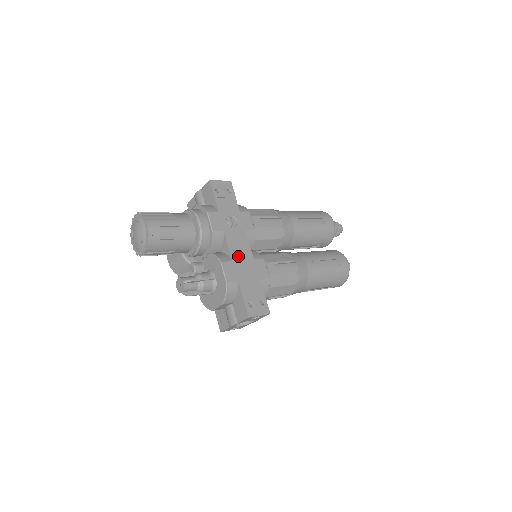
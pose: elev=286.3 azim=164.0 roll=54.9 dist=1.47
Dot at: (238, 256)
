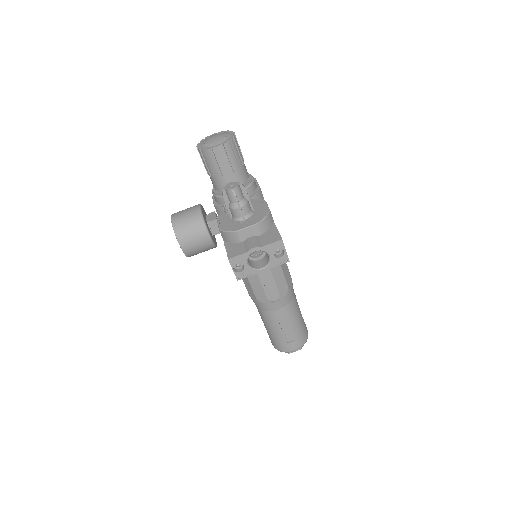
Dot at: occluded
